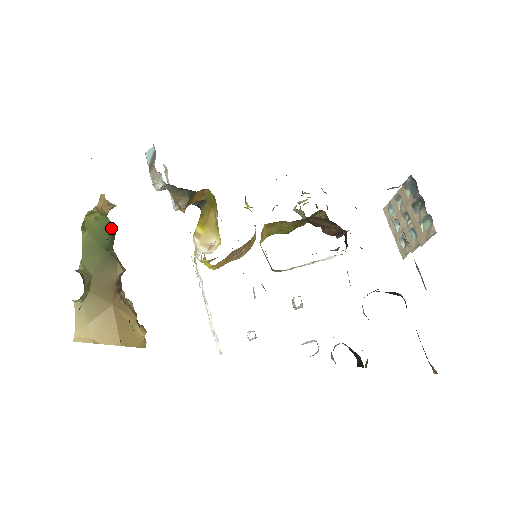
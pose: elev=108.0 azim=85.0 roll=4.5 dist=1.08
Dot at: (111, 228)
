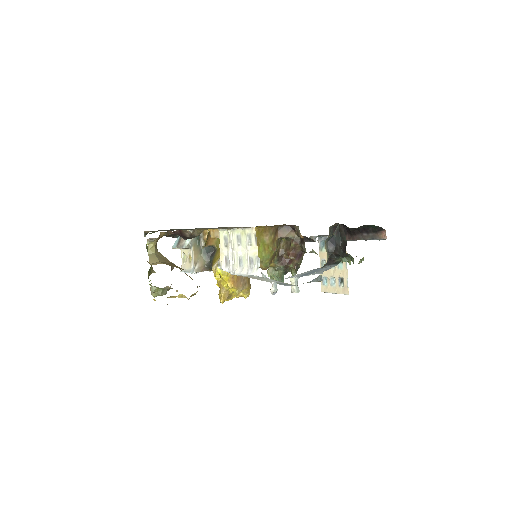
Dot at: occluded
